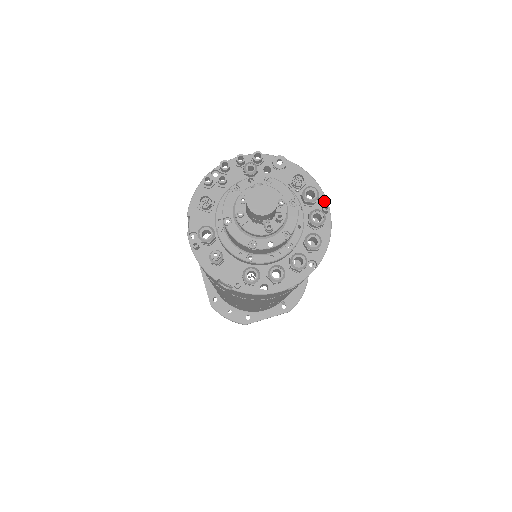
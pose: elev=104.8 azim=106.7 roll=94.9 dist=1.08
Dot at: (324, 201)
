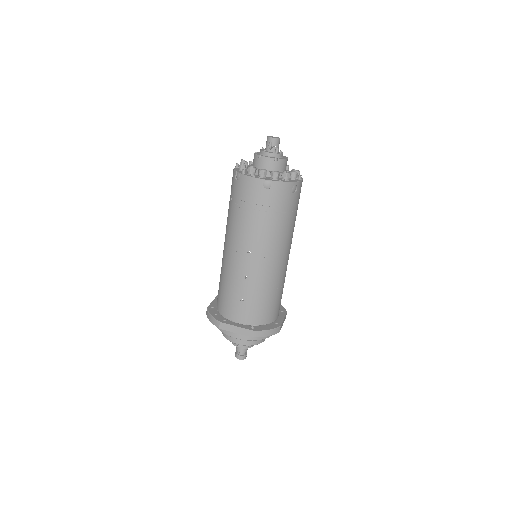
Dot at: occluded
